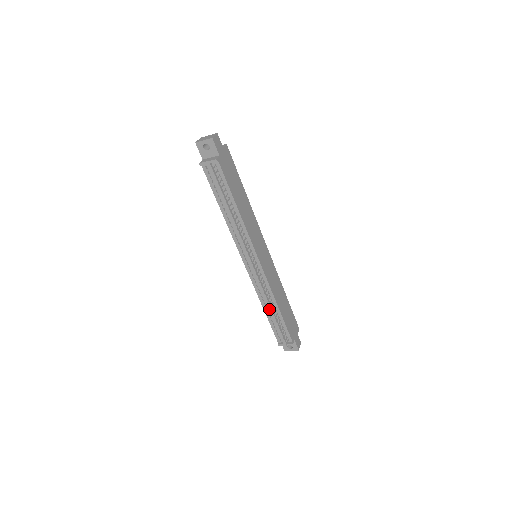
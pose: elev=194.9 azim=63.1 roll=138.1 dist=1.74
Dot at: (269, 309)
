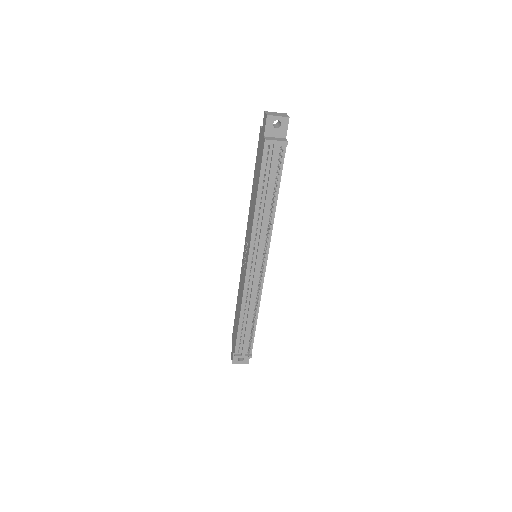
Dot at: (248, 316)
